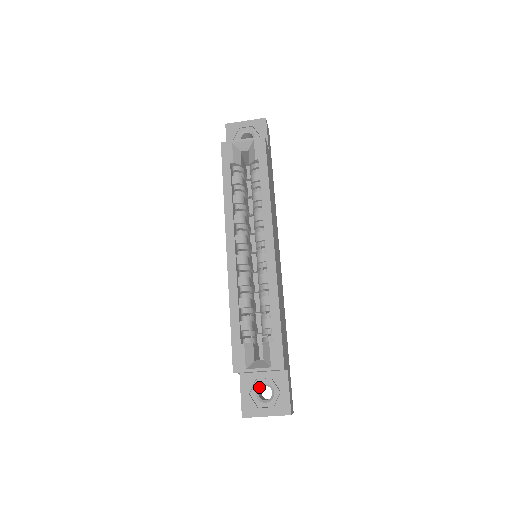
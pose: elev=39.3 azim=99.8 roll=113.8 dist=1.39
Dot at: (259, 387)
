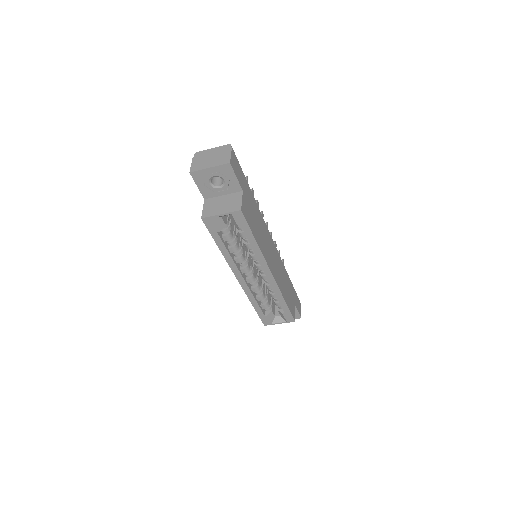
Dot at: occluded
